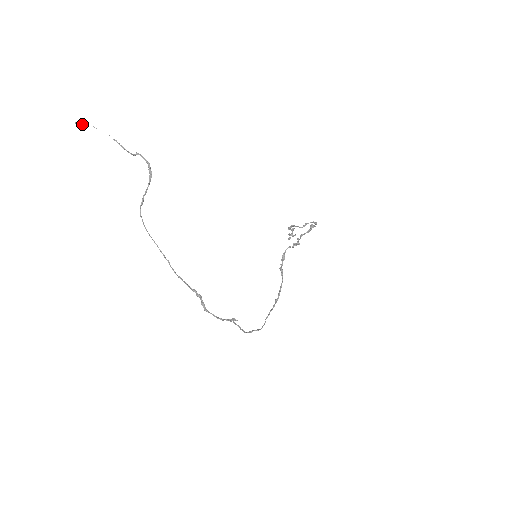
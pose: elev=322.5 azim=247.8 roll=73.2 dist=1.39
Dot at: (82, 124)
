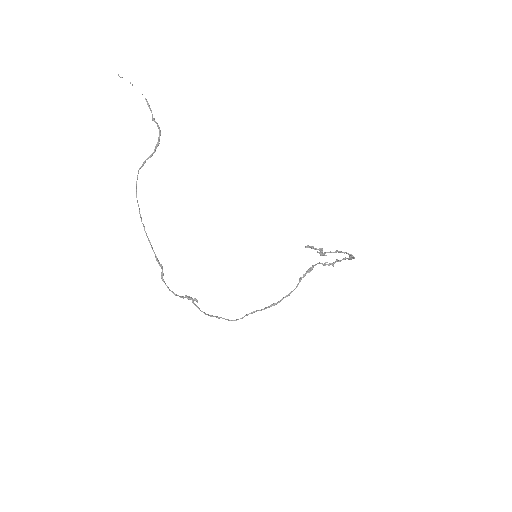
Dot at: occluded
